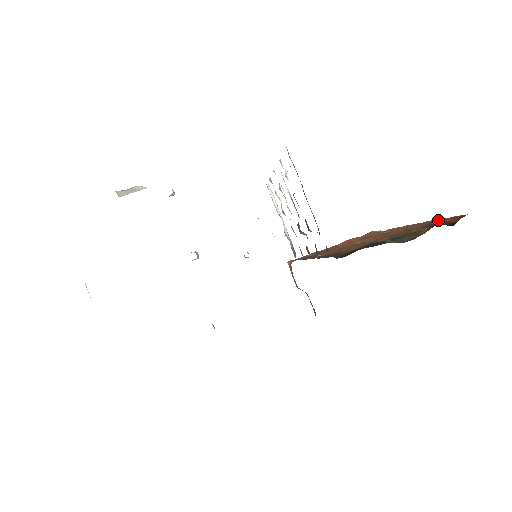
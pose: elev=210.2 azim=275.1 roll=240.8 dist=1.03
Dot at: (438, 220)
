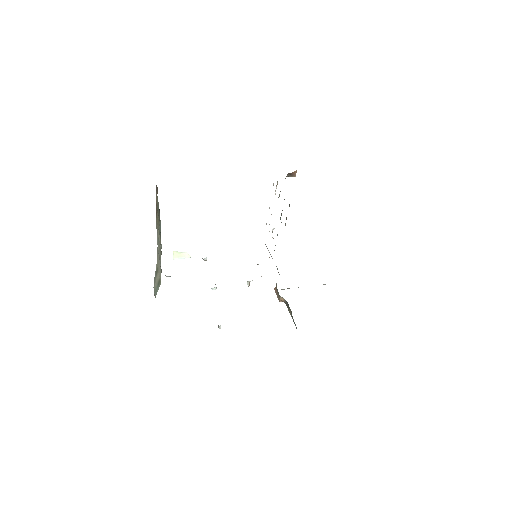
Dot at: occluded
